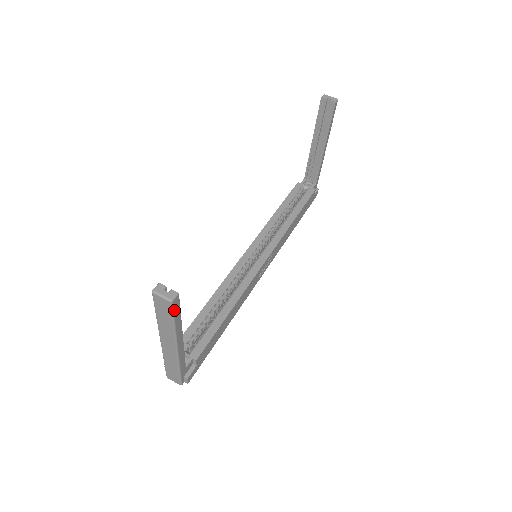
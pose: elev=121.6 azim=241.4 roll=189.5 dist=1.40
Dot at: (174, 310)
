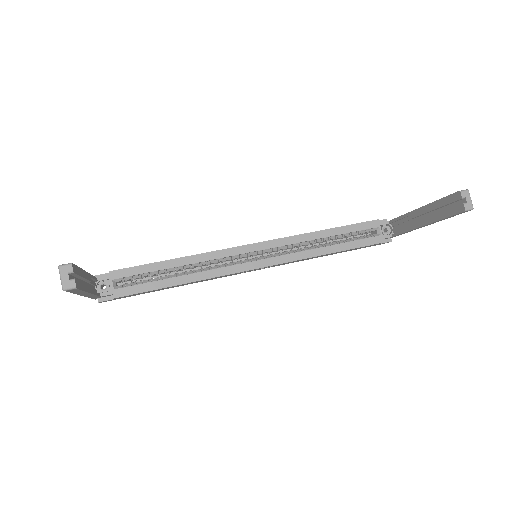
Dot at: (70, 291)
